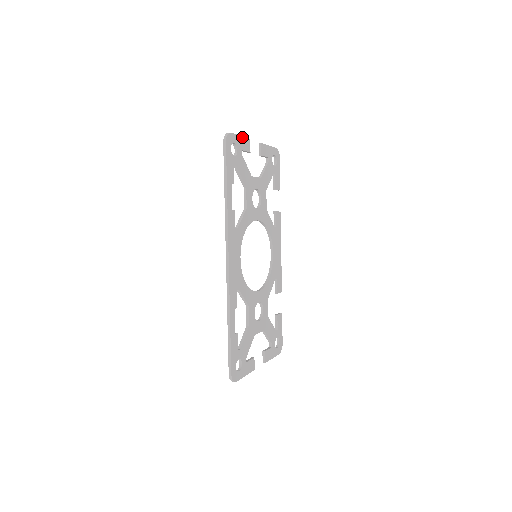
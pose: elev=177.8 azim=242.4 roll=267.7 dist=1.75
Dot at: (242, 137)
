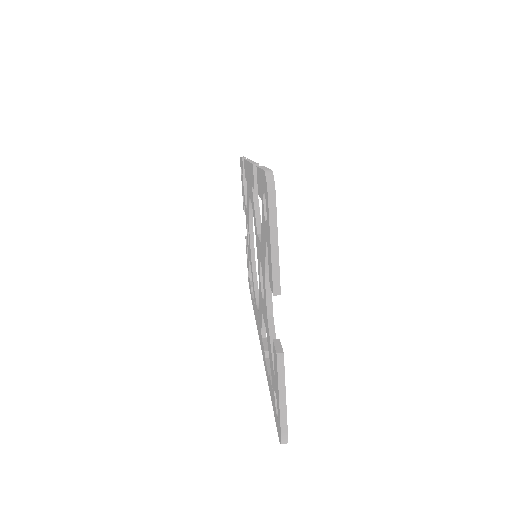
Dot at: (284, 388)
